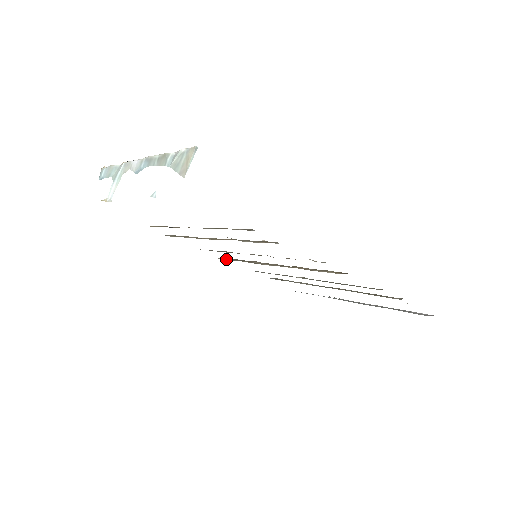
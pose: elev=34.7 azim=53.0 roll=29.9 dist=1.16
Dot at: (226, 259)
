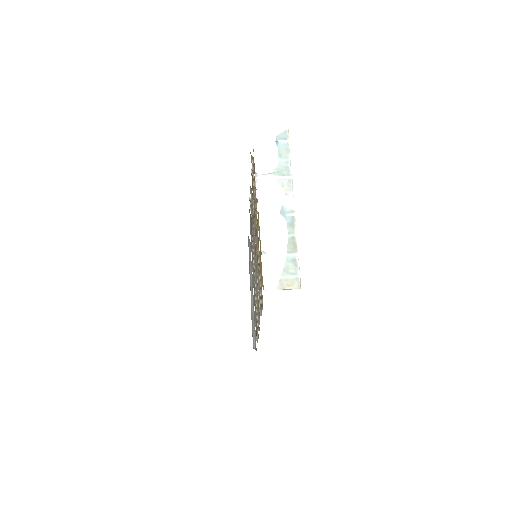
Dot at: occluded
